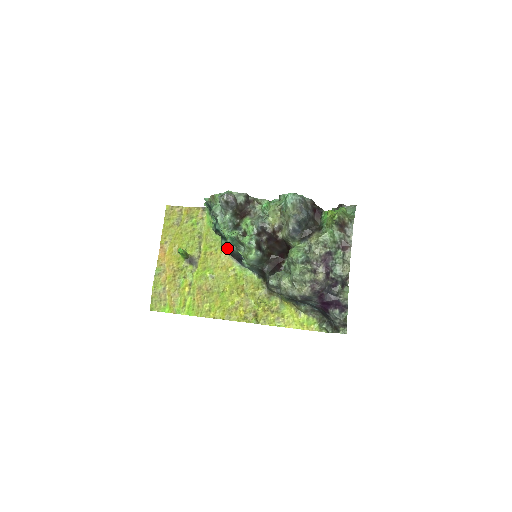
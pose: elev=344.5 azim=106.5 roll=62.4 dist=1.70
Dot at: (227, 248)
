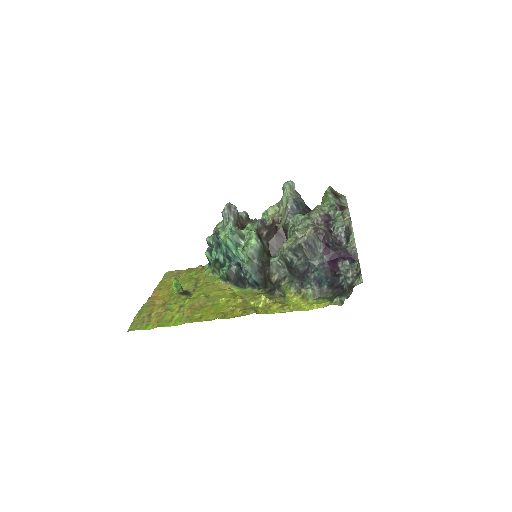
Dot at: (226, 270)
